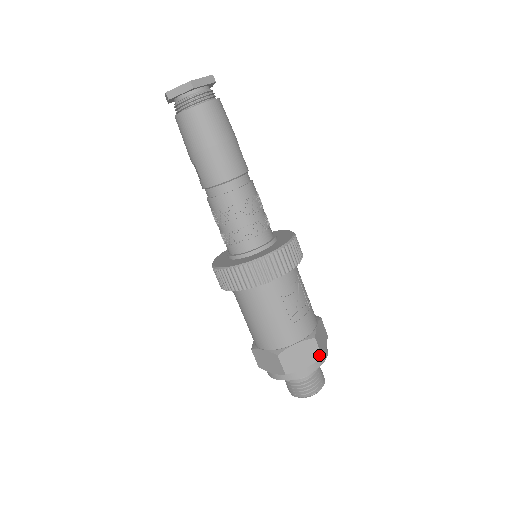
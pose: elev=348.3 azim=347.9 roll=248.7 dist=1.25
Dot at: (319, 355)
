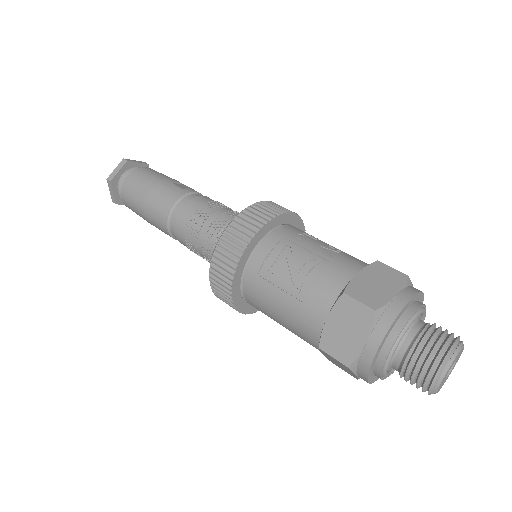
Dot at: (369, 311)
